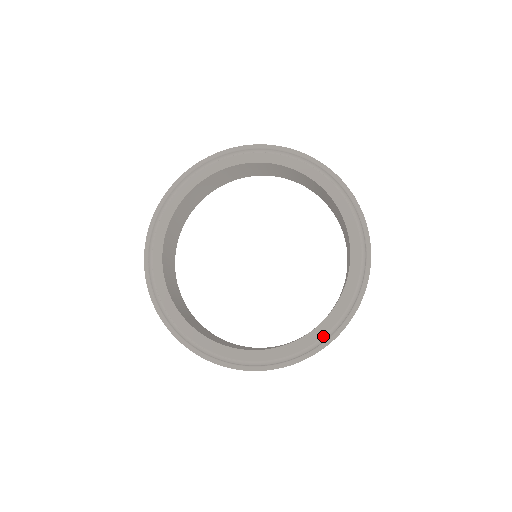
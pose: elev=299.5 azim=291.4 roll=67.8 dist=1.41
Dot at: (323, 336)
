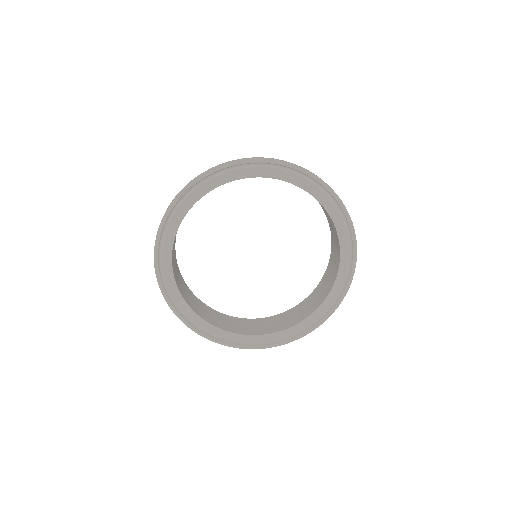
Dot at: (244, 342)
